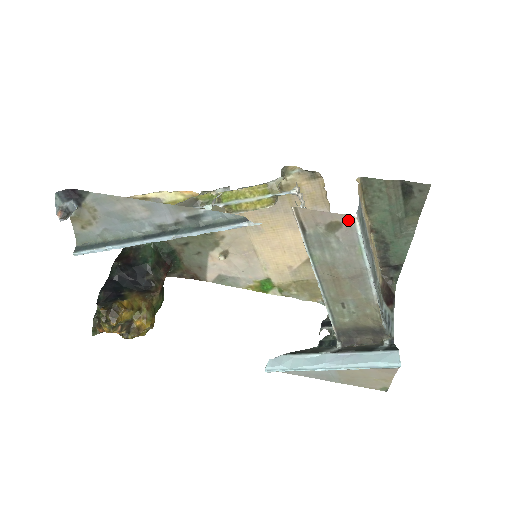
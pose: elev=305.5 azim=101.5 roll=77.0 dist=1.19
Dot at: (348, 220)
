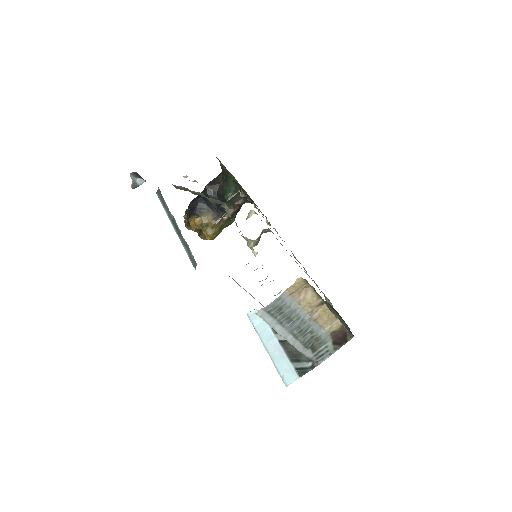
Dot at: occluded
